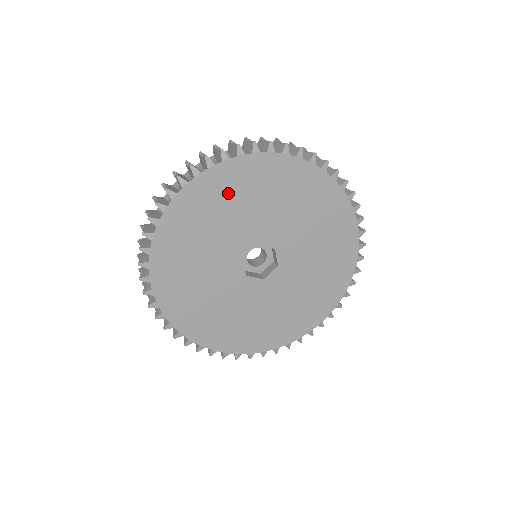
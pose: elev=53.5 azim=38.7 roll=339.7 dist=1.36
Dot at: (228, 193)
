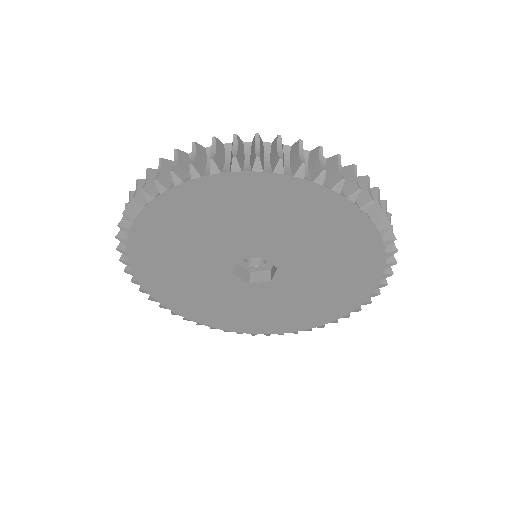
Dot at: (170, 234)
